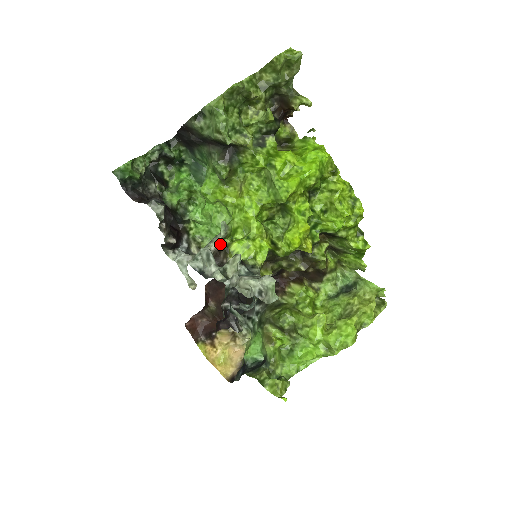
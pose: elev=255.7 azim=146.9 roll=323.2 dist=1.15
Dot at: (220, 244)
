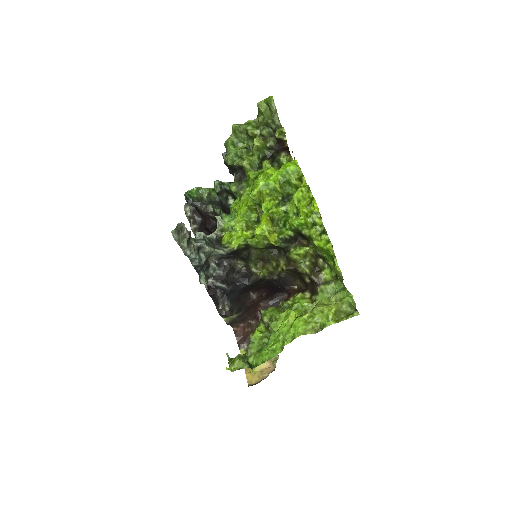
Dot at: (218, 235)
